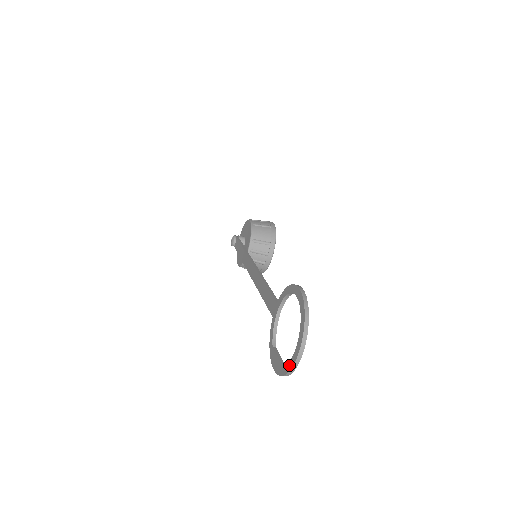
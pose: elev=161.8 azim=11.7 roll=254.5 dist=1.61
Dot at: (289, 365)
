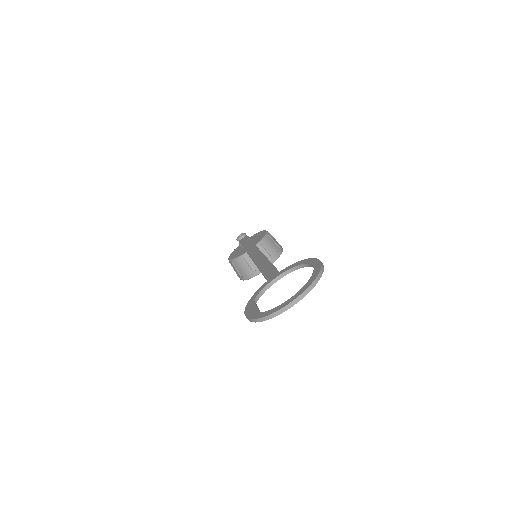
Dot at: (272, 310)
